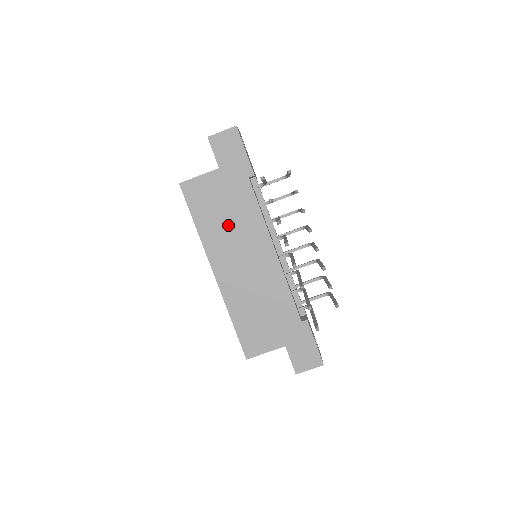
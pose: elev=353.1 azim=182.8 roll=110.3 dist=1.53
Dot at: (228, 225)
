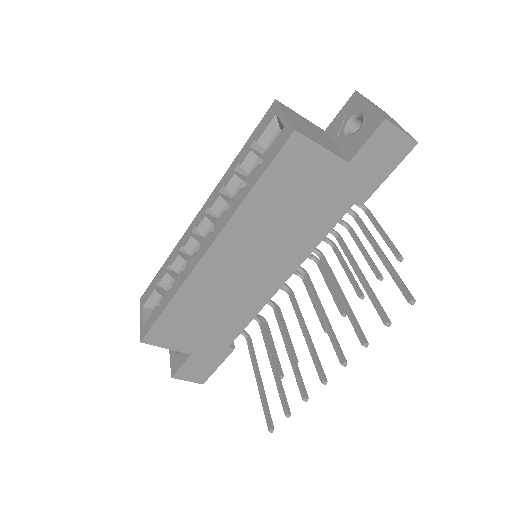
Dot at: (280, 223)
